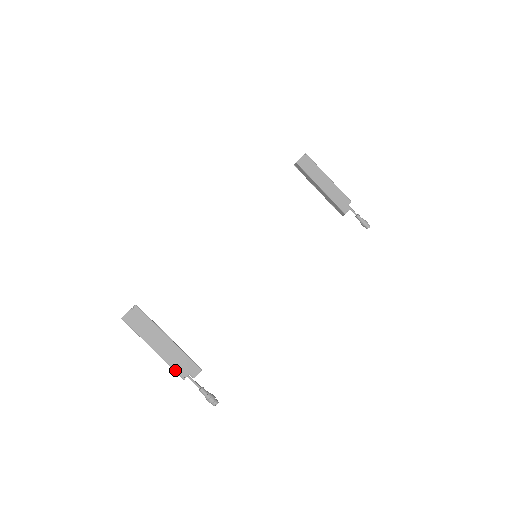
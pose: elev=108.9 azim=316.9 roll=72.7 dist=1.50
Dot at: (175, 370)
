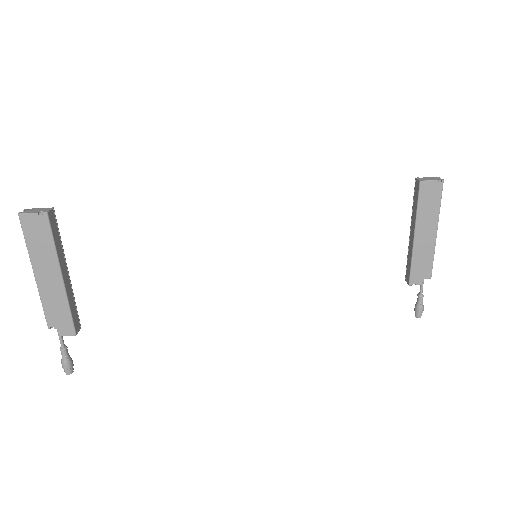
Dot at: (45, 313)
